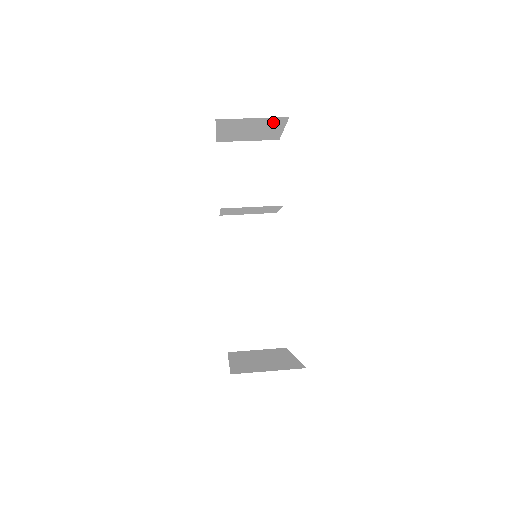
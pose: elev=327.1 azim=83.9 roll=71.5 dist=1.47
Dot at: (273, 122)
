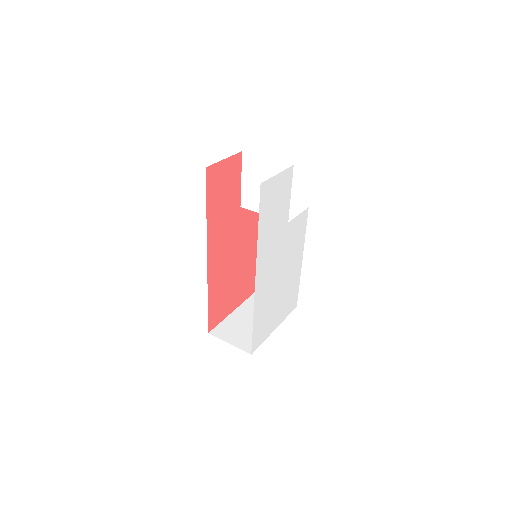
Dot at: occluded
